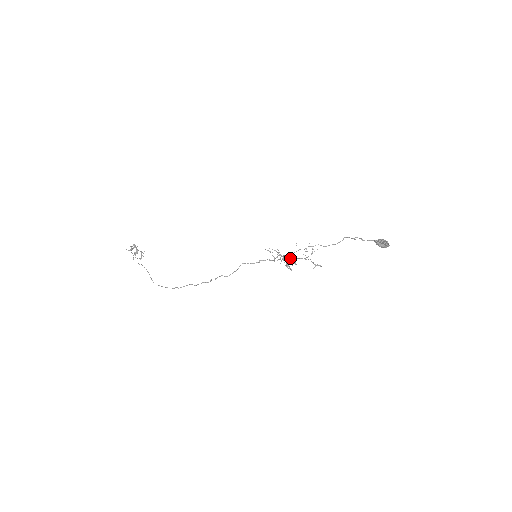
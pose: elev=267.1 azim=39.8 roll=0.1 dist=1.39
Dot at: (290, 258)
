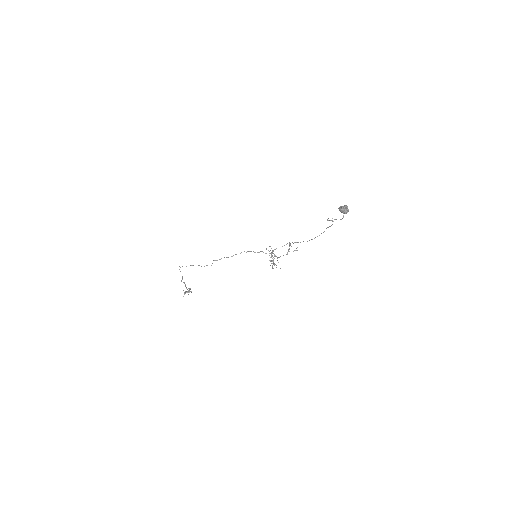
Dot at: (278, 257)
